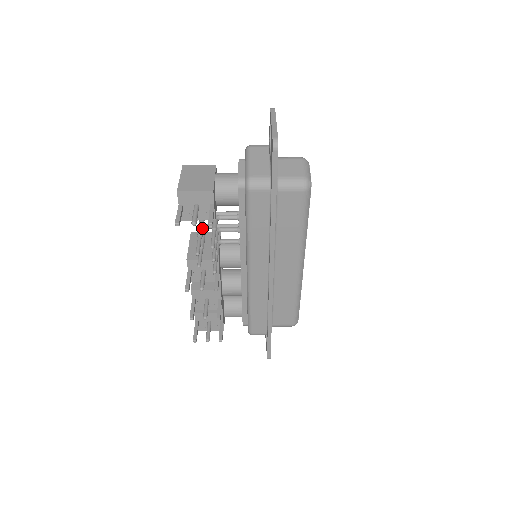
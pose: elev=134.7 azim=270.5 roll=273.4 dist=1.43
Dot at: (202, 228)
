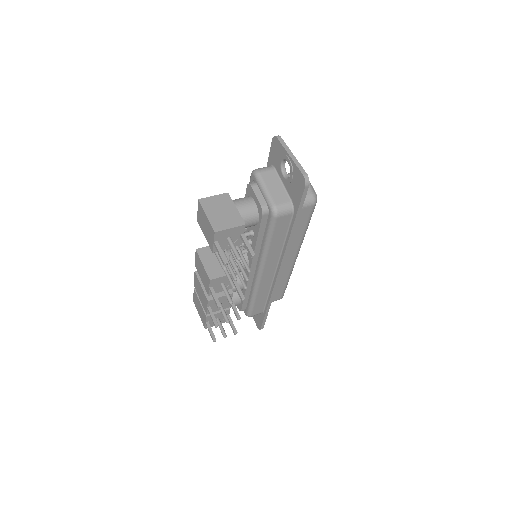
Dot at: (224, 251)
